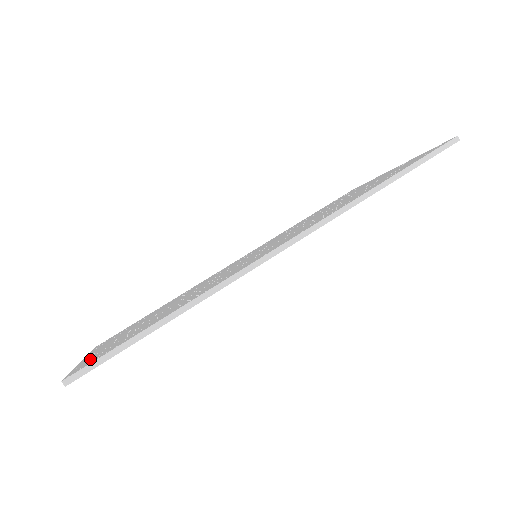
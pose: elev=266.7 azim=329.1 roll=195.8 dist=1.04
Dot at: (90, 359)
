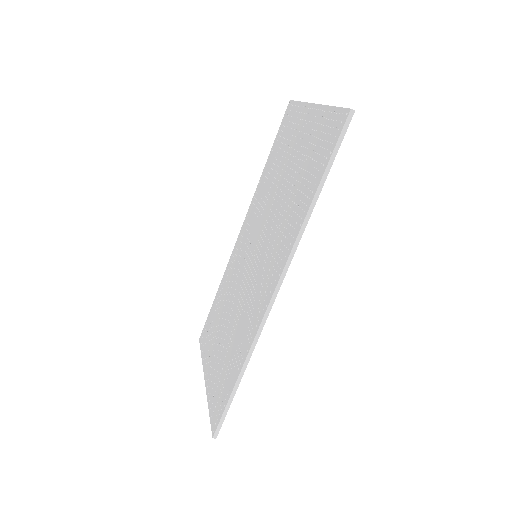
Dot at: (213, 403)
